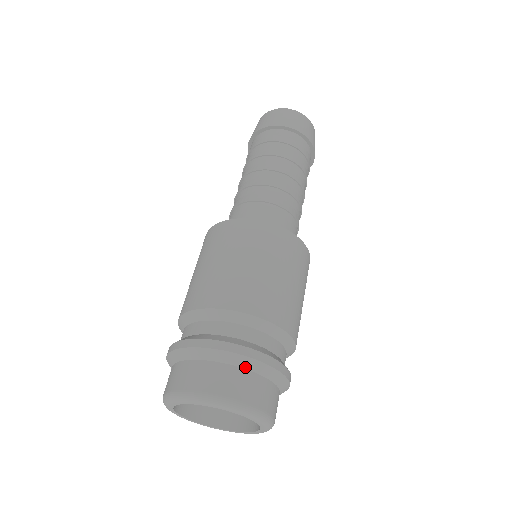
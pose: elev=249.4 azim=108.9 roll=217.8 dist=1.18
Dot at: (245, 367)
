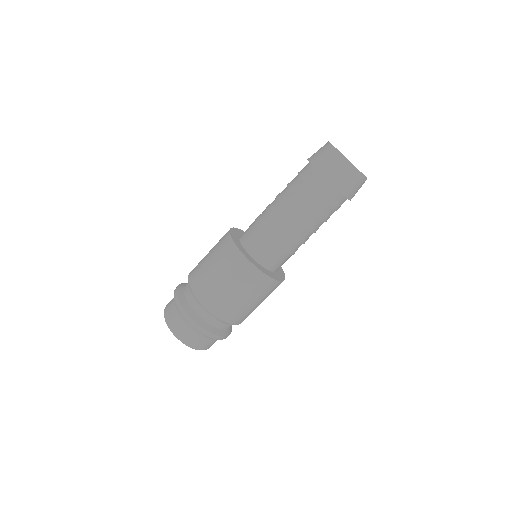
Dot at: occluded
